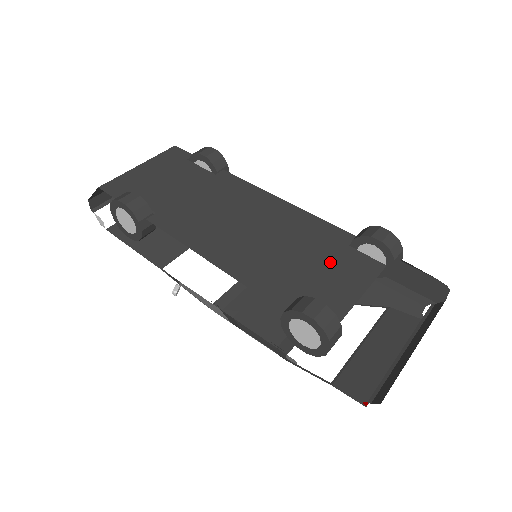
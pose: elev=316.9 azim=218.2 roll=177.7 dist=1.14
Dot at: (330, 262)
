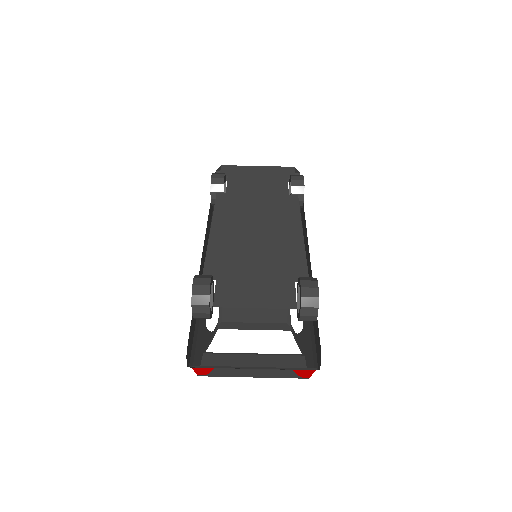
Dot at: (267, 280)
